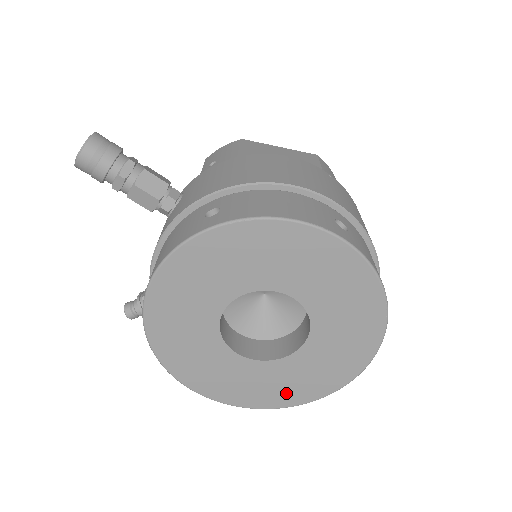
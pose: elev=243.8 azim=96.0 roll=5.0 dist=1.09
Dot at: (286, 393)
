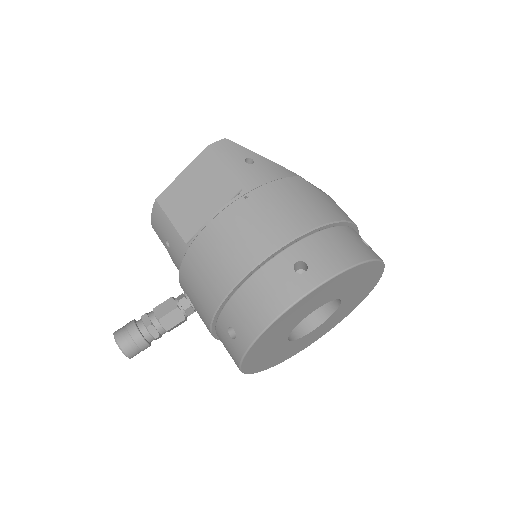
Dot at: (353, 305)
